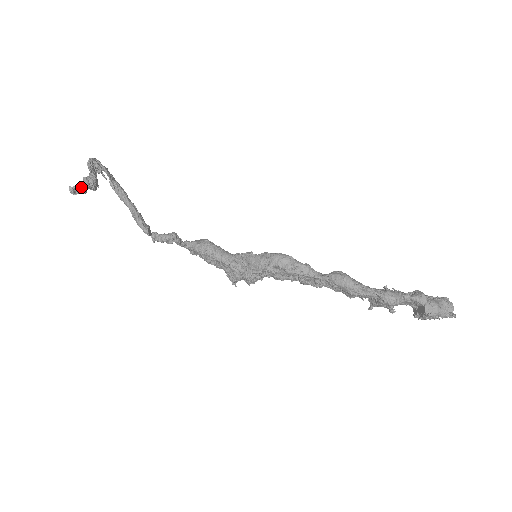
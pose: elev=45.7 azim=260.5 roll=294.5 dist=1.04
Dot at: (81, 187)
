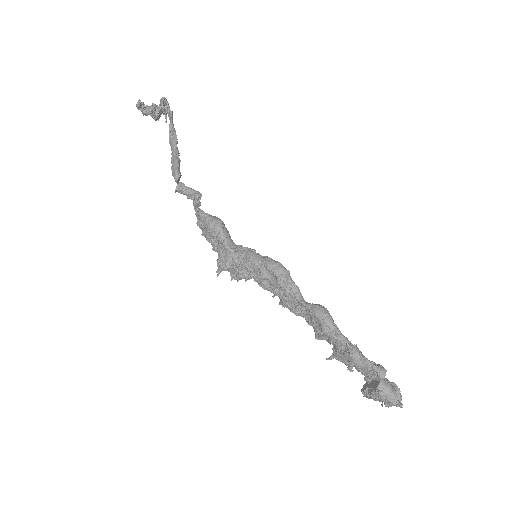
Dot at: (147, 108)
